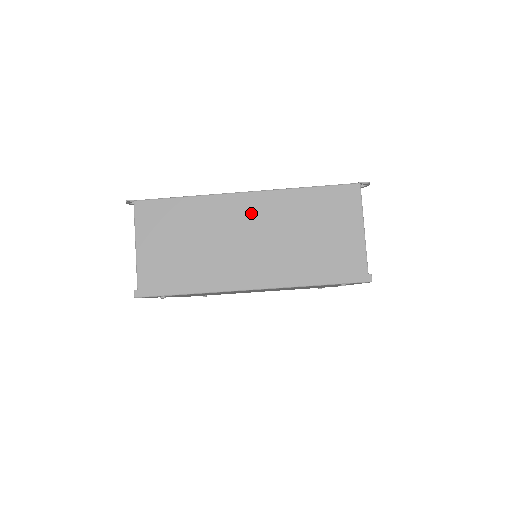
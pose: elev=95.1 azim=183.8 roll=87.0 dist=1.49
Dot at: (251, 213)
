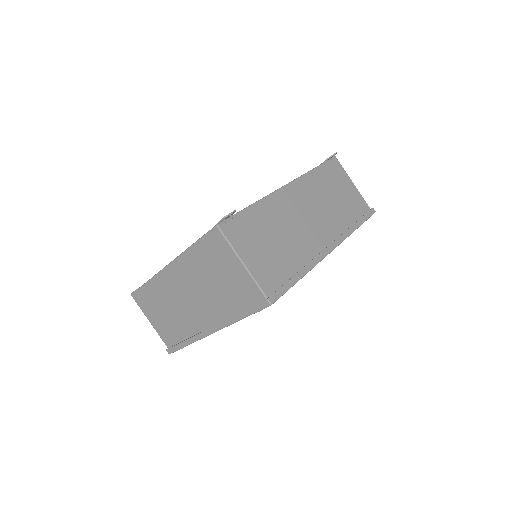
Dot at: (179, 279)
